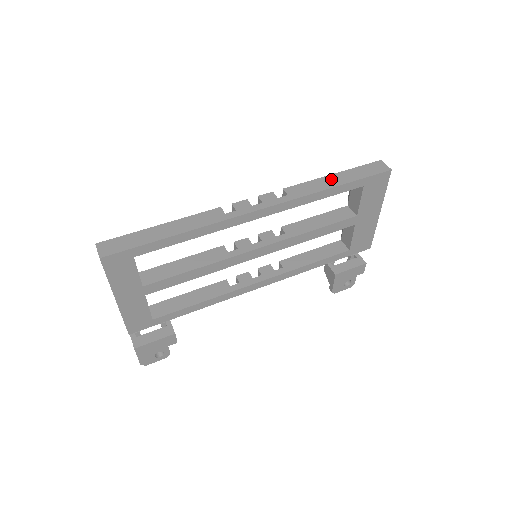
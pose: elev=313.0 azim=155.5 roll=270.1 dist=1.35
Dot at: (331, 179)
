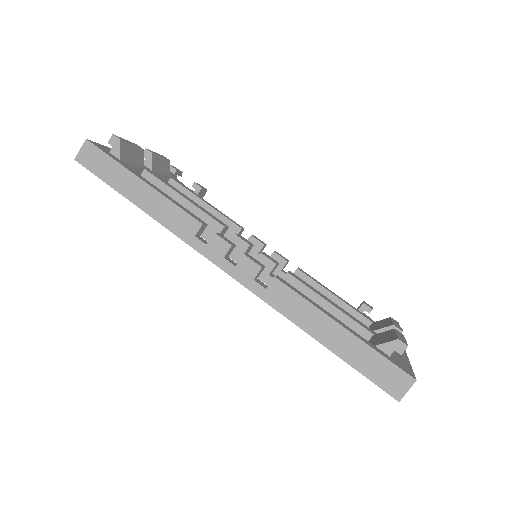
Dot at: (329, 328)
